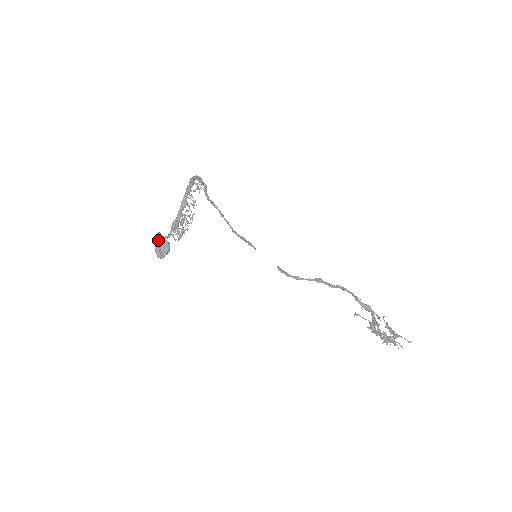
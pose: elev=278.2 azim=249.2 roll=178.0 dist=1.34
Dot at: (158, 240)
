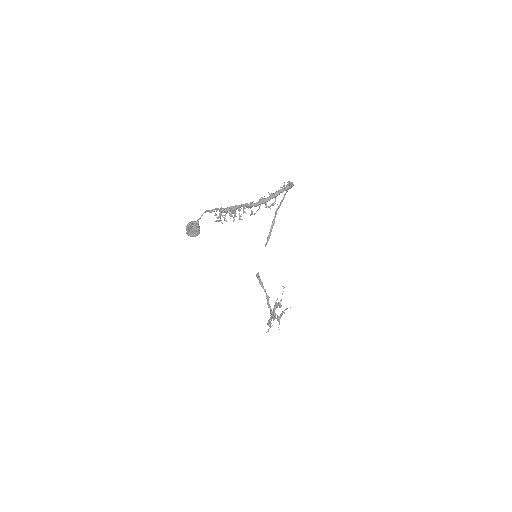
Dot at: (195, 224)
